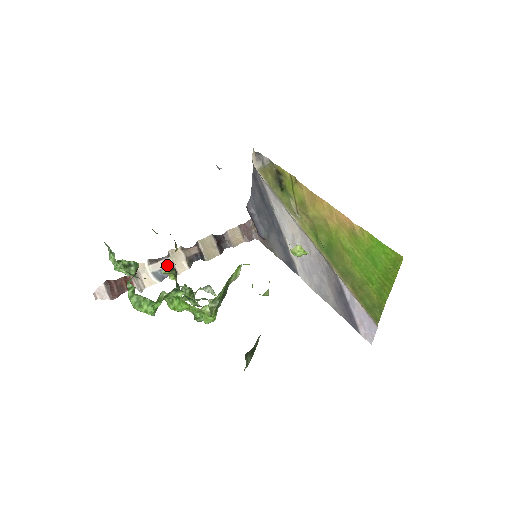
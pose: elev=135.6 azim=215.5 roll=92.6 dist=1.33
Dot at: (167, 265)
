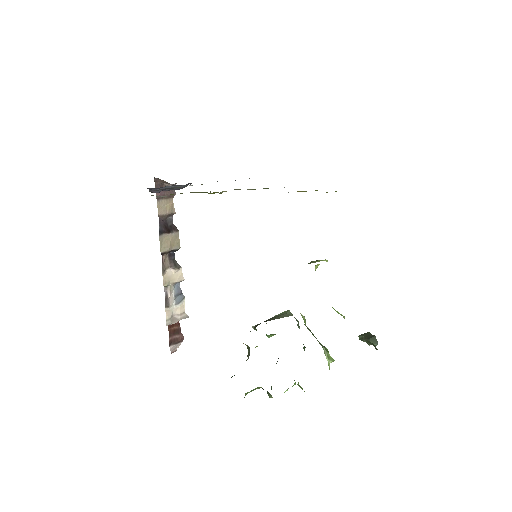
Dot at: (173, 289)
